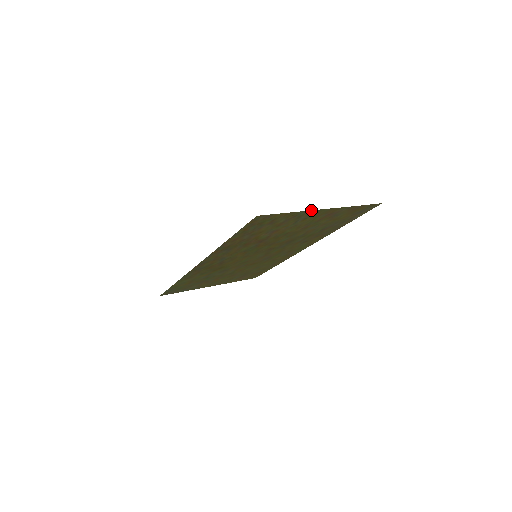
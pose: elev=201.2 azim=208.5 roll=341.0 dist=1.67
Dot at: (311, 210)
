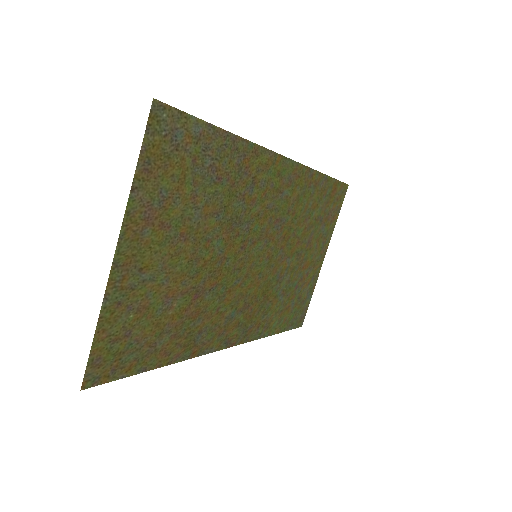
Dot at: (107, 285)
